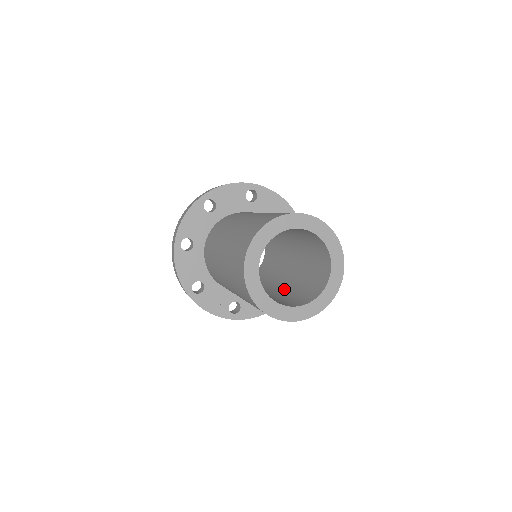
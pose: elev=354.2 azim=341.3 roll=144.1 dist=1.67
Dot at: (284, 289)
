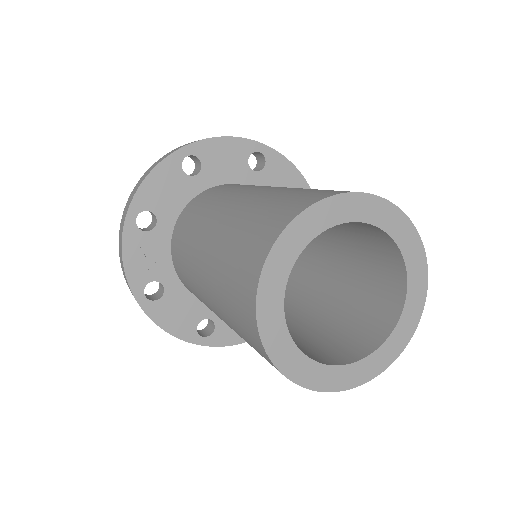
Dot at: occluded
